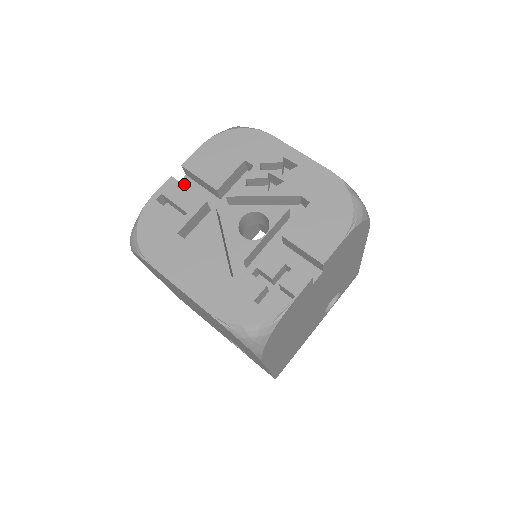
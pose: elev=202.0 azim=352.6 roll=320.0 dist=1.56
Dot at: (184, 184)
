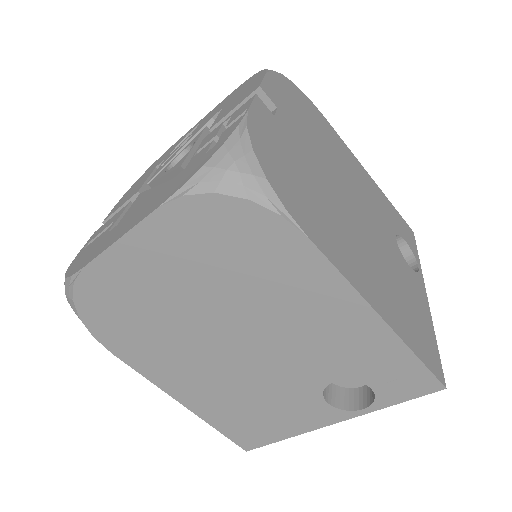
Dot at: occluded
